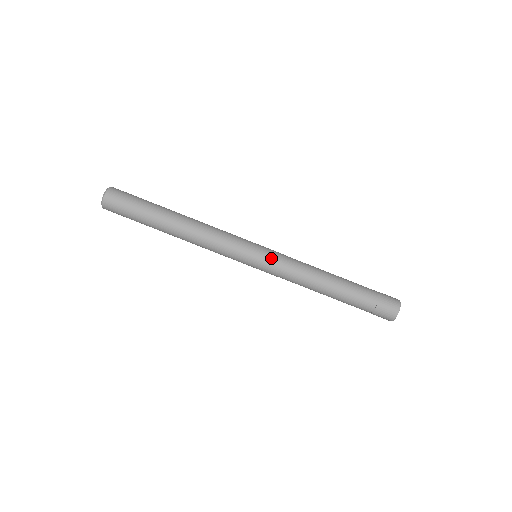
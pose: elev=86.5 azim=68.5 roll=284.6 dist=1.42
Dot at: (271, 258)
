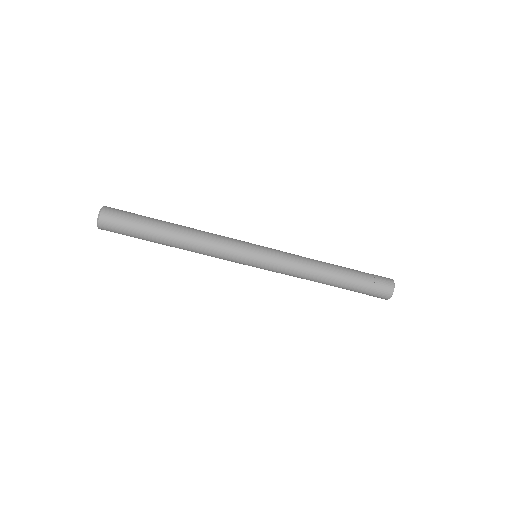
Dot at: (268, 269)
